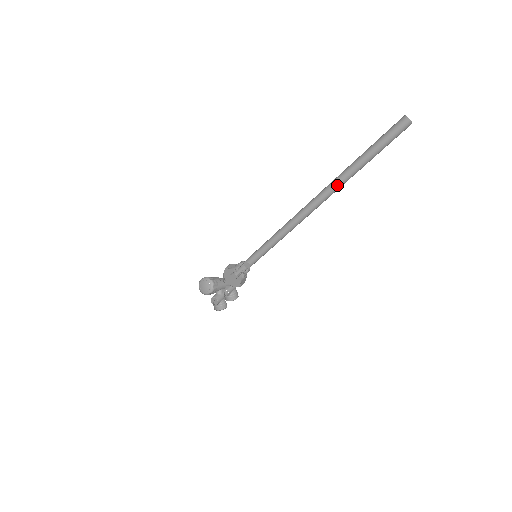
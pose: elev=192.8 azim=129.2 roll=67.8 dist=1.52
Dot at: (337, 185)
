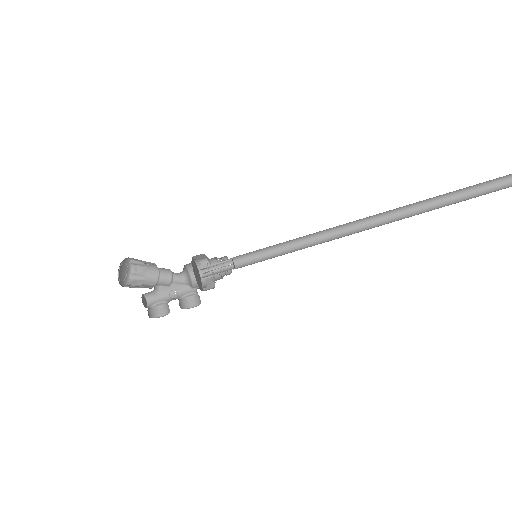
Dot at: (414, 209)
